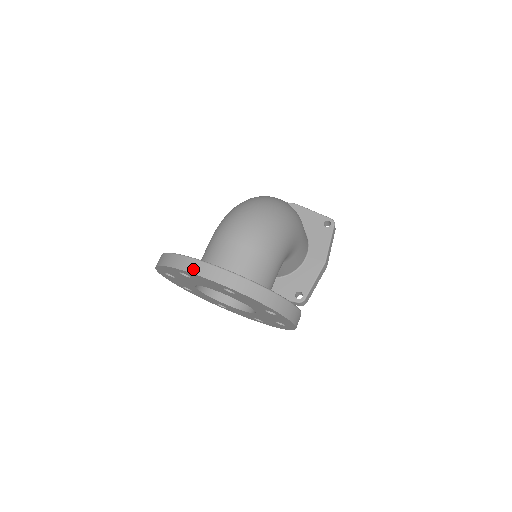
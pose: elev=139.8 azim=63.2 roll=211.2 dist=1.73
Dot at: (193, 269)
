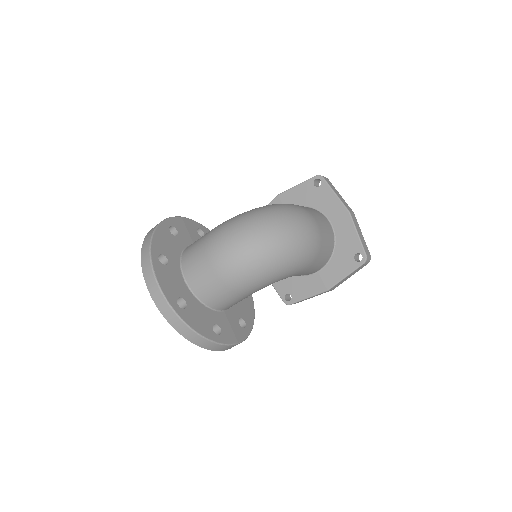
Dot at: (147, 280)
